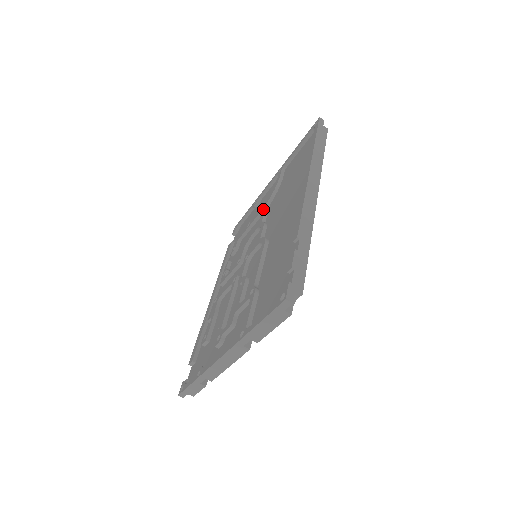
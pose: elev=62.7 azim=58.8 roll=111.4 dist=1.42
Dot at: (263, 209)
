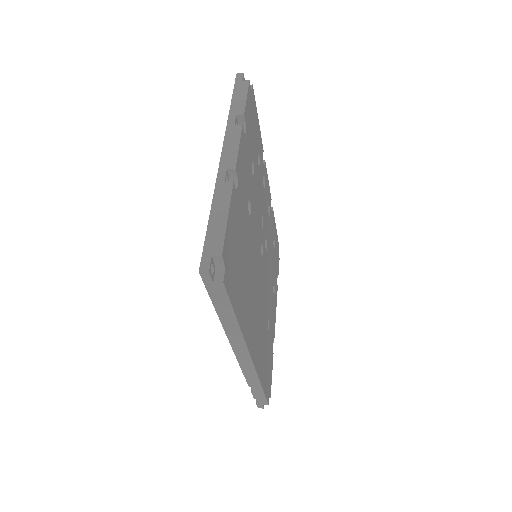
Dot at: occluded
